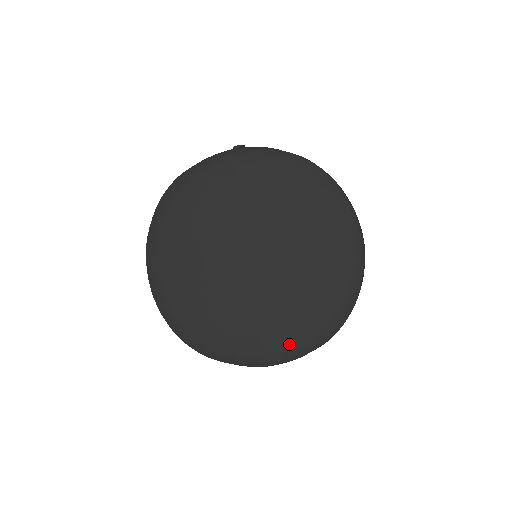
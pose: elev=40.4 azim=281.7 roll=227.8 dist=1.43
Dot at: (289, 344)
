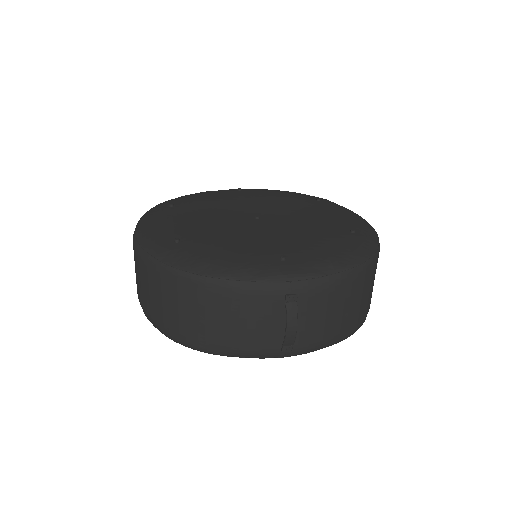
Dot at: occluded
